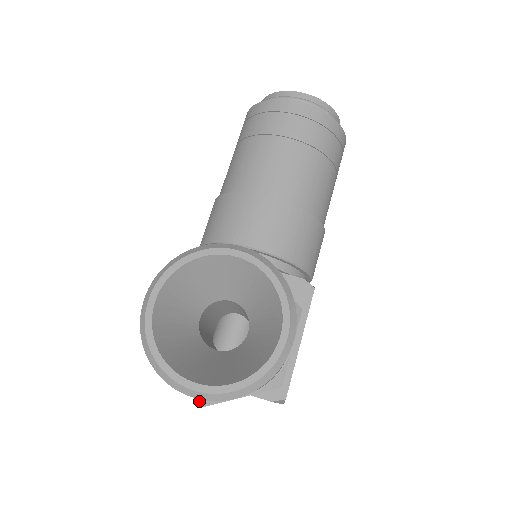
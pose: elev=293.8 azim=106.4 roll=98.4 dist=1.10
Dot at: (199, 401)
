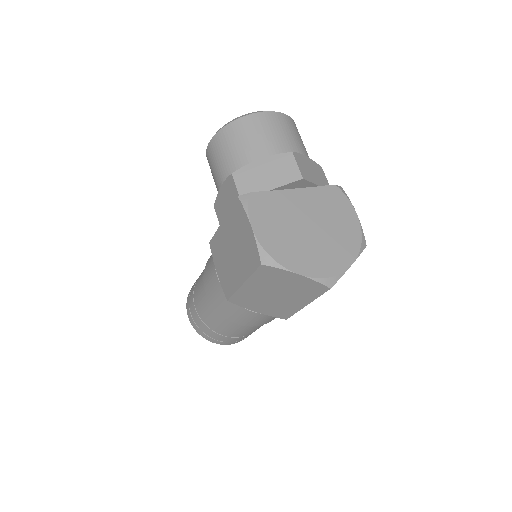
Dot at: (287, 153)
